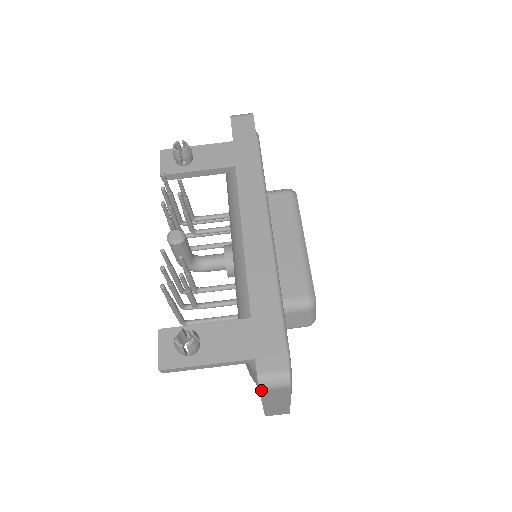
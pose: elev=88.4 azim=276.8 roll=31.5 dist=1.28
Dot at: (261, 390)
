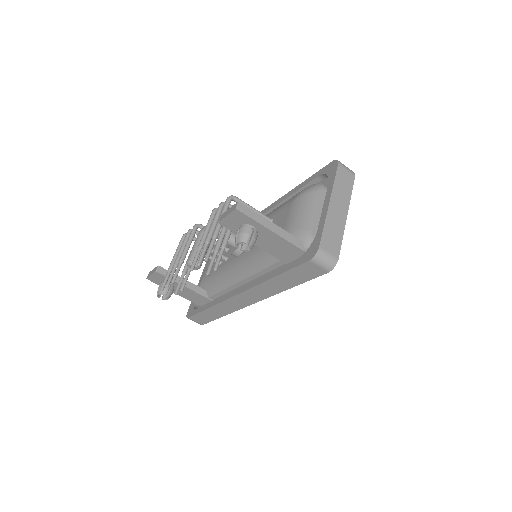
Dot at: (188, 313)
